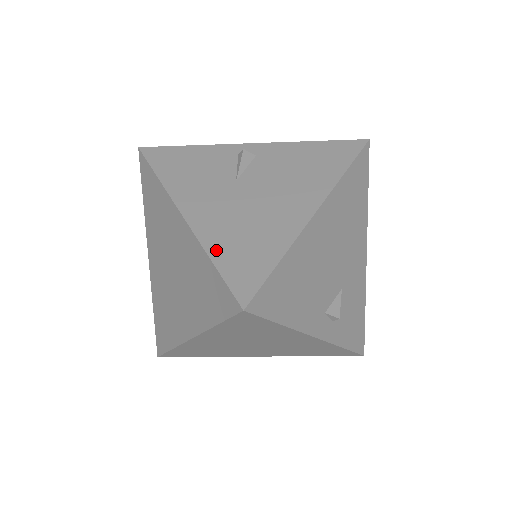
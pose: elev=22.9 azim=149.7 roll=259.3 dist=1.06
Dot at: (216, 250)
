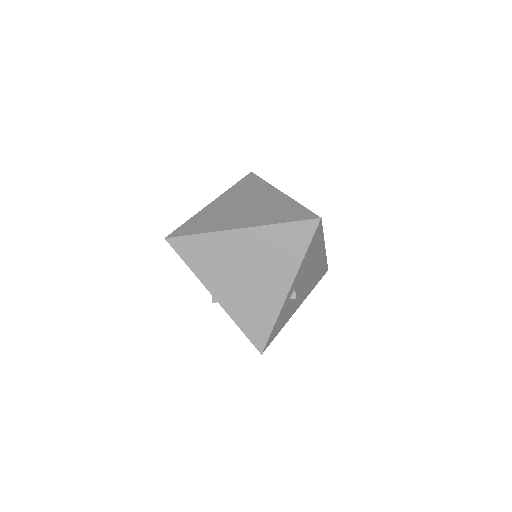
Dot at: occluded
